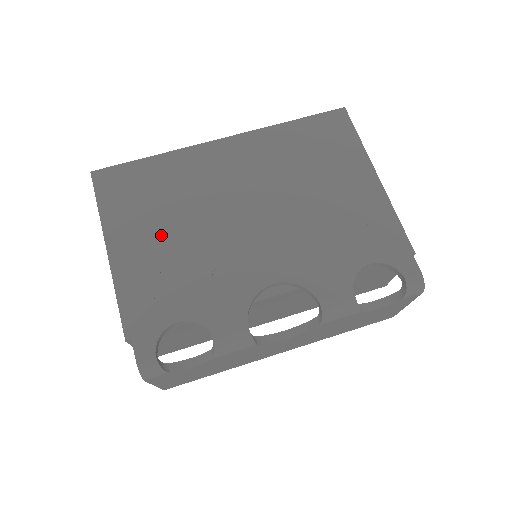
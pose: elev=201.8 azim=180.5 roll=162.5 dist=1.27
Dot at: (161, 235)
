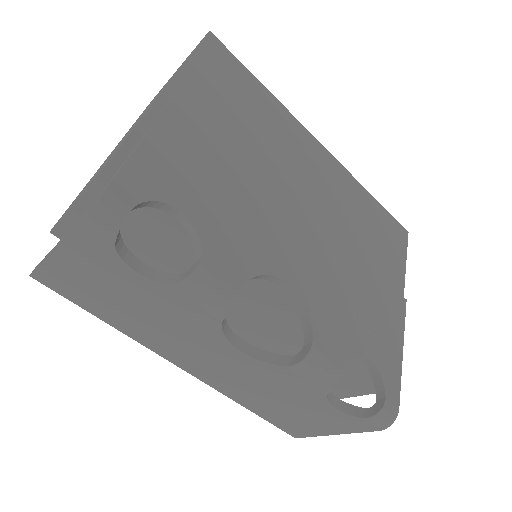
Dot at: occluded
